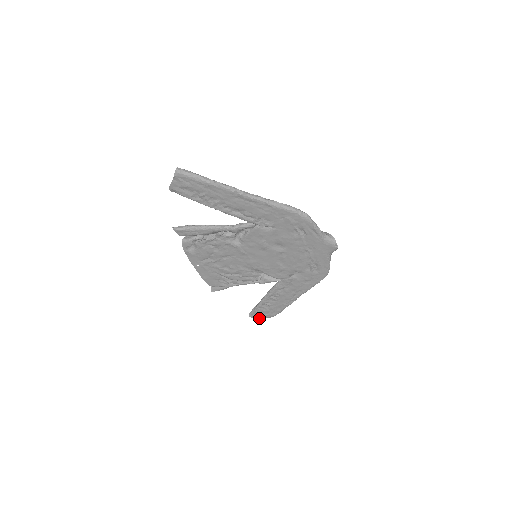
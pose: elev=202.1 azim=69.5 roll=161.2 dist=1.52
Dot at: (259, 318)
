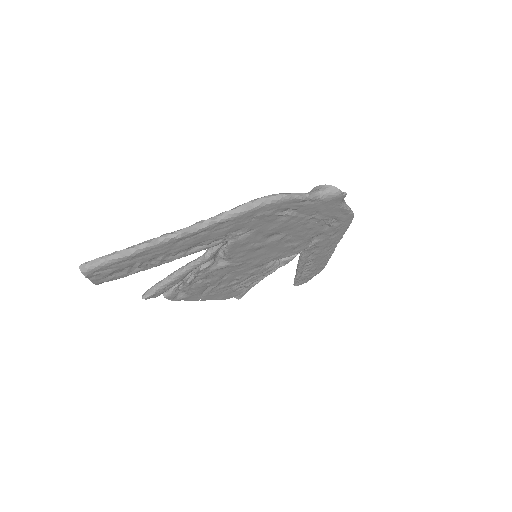
Dot at: (307, 281)
